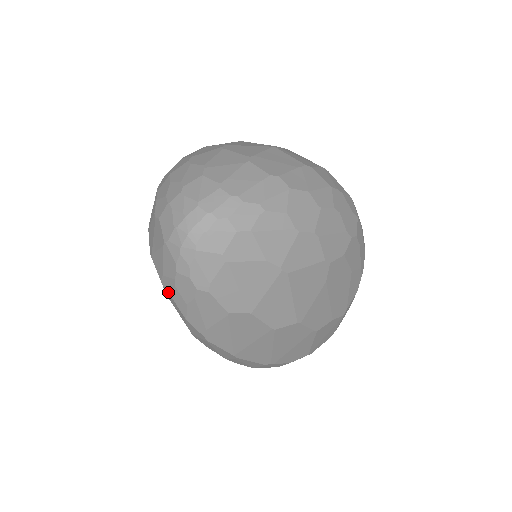
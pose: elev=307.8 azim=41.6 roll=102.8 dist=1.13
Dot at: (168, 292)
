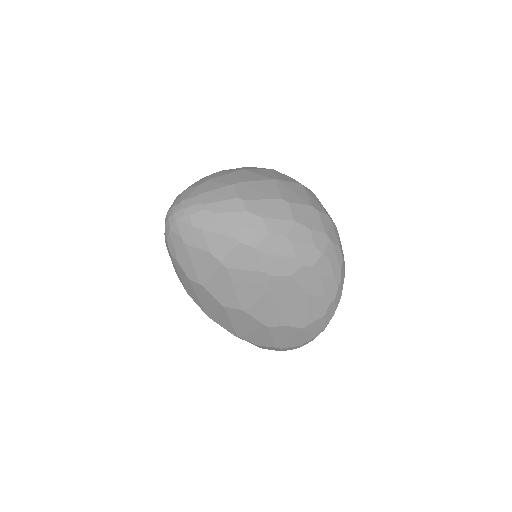
Dot at: occluded
